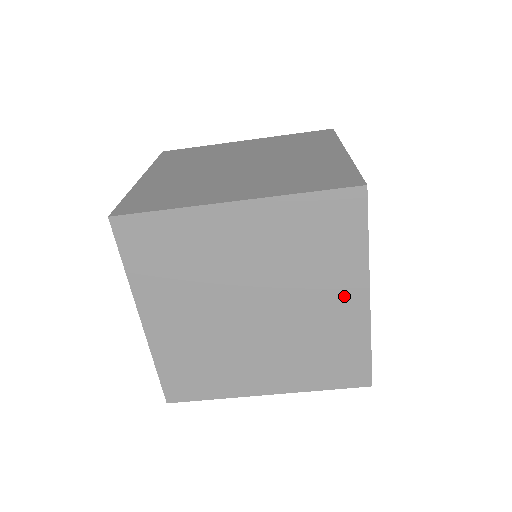
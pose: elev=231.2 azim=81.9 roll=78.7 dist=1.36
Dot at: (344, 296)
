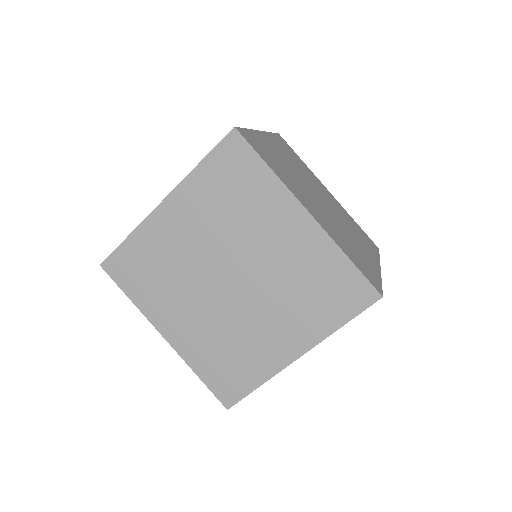
Dot at: (288, 339)
